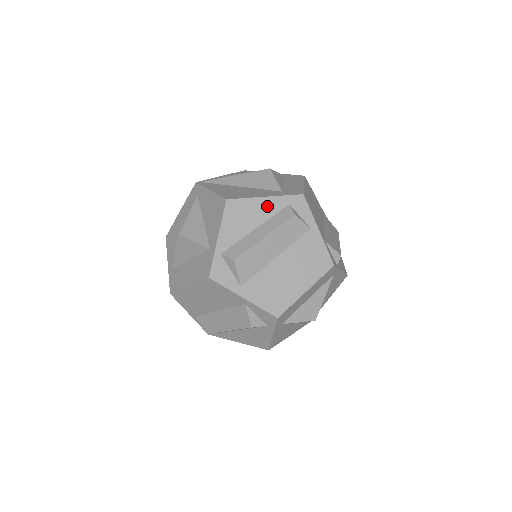
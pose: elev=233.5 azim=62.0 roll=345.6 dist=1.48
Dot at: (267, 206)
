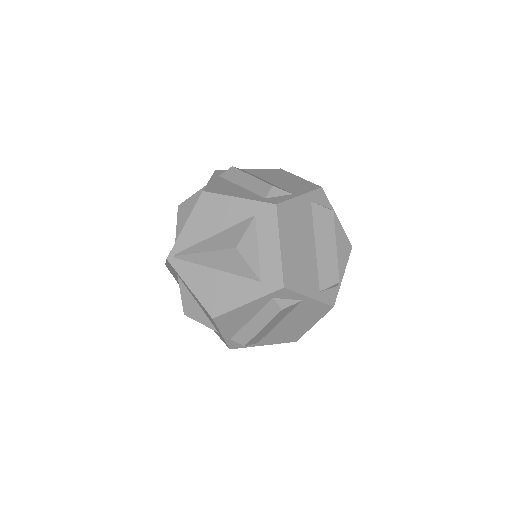
Dot at: (252, 307)
